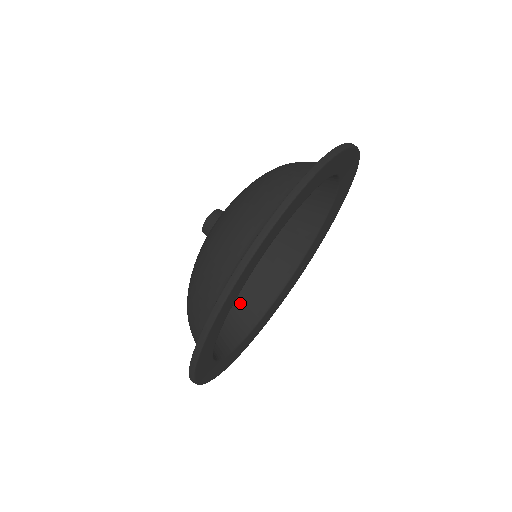
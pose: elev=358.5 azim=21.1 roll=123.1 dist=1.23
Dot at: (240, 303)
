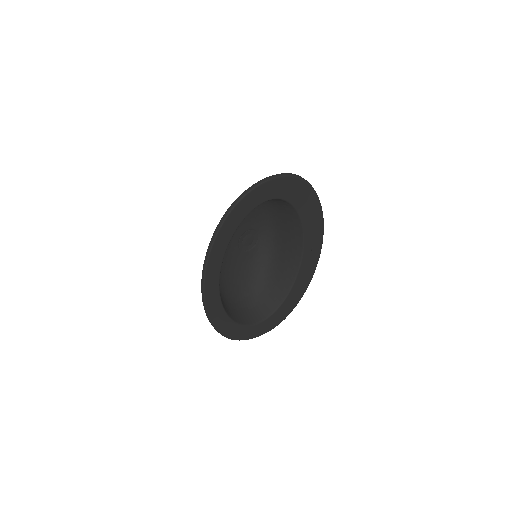
Dot at: (275, 281)
